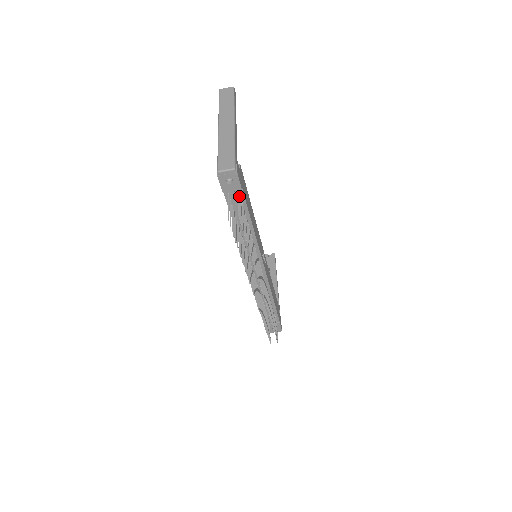
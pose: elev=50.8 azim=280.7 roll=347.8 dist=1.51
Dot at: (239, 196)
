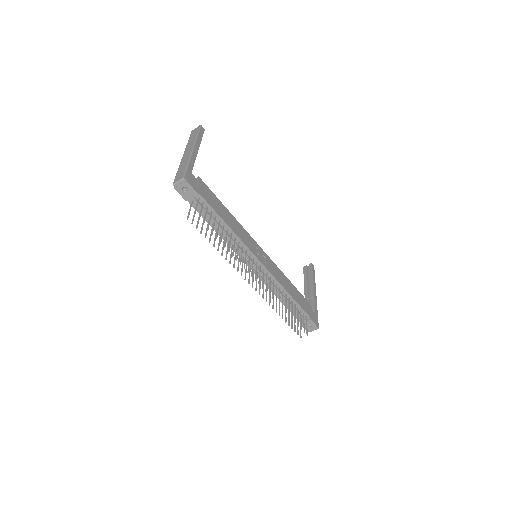
Dot at: (198, 200)
